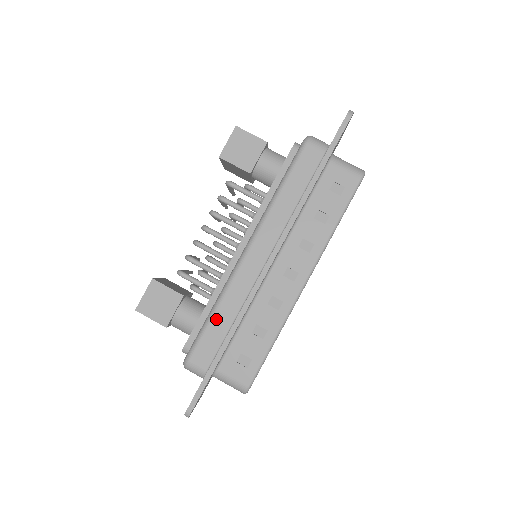
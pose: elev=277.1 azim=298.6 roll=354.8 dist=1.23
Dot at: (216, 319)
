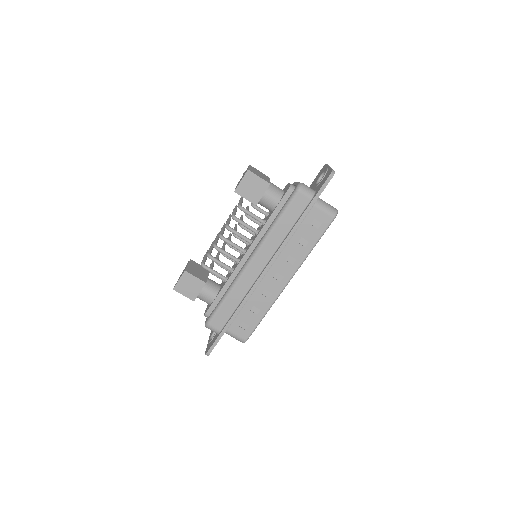
Dot at: (227, 302)
